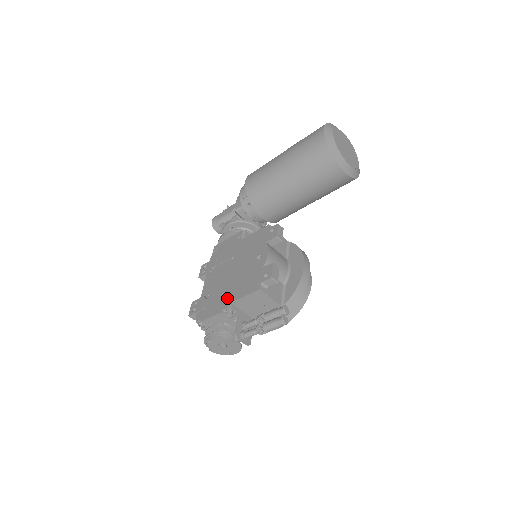
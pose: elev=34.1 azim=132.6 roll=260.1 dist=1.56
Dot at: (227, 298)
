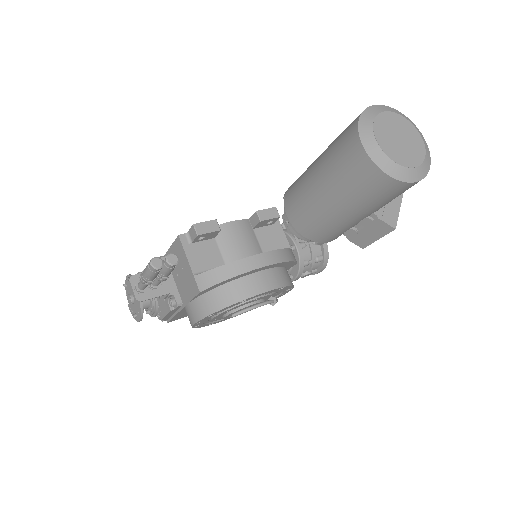
Dot at: occluded
